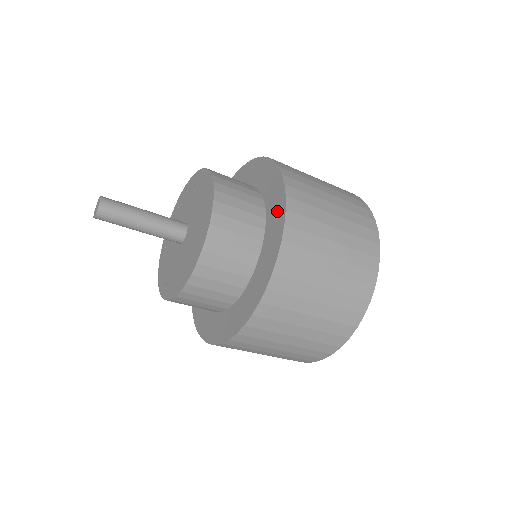
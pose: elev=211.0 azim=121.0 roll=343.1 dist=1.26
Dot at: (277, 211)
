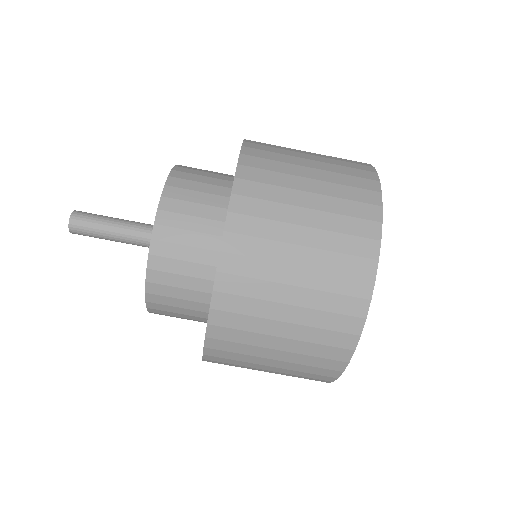
Dot at: occluded
